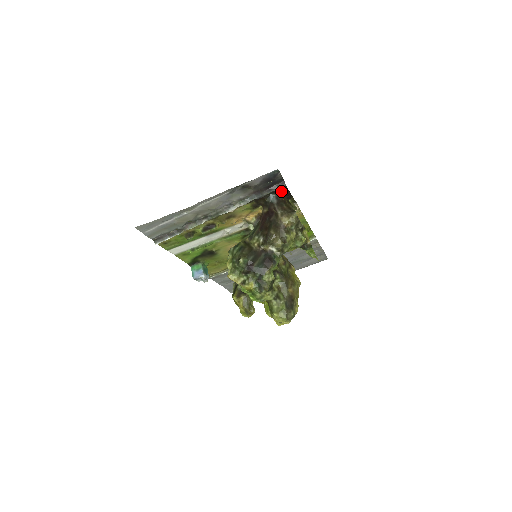
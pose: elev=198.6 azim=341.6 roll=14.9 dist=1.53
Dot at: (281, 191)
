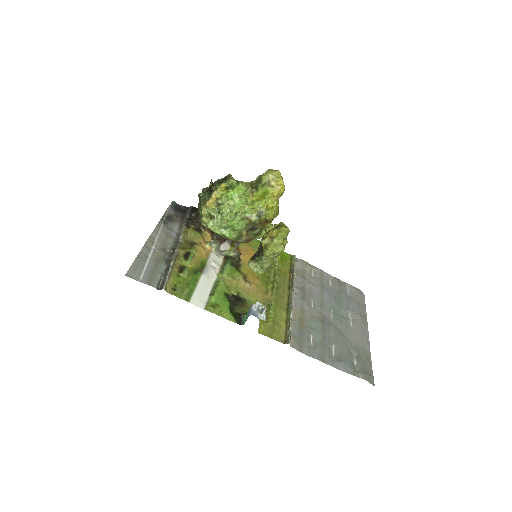
Dot at: (195, 211)
